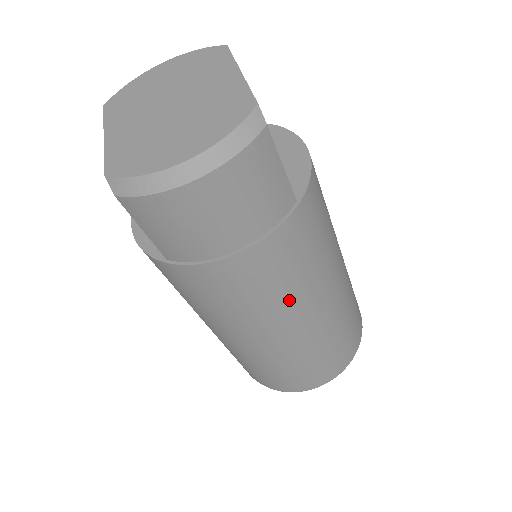
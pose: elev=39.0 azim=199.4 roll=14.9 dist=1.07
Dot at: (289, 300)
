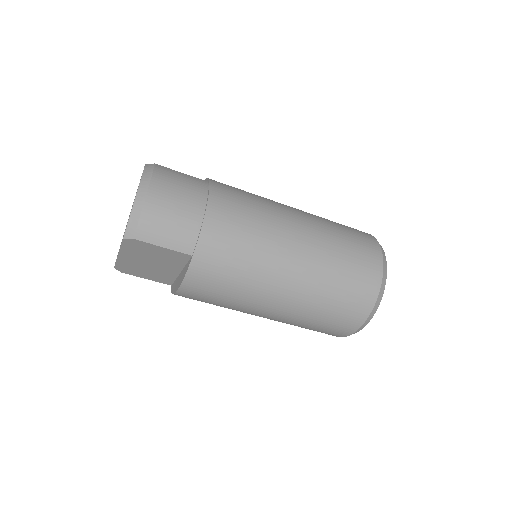
Dot at: (268, 217)
